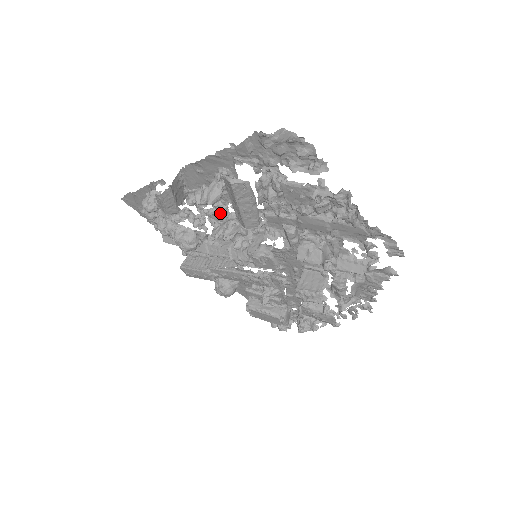
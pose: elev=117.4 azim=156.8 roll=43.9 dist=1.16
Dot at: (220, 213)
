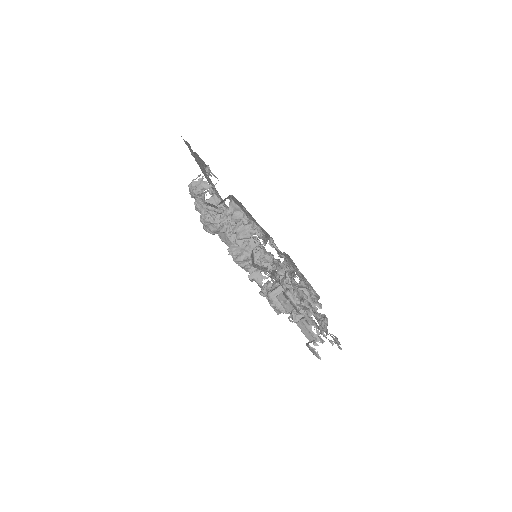
Dot at: occluded
